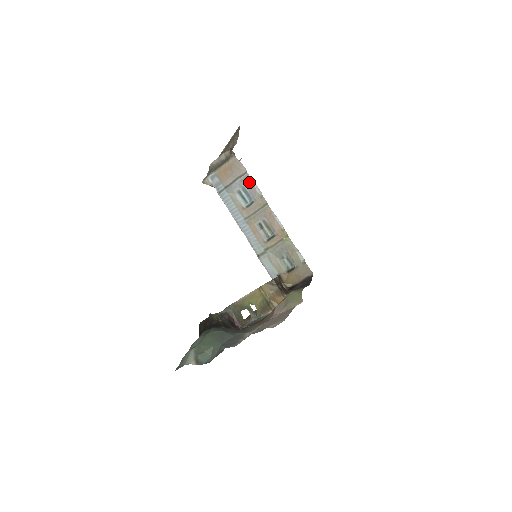
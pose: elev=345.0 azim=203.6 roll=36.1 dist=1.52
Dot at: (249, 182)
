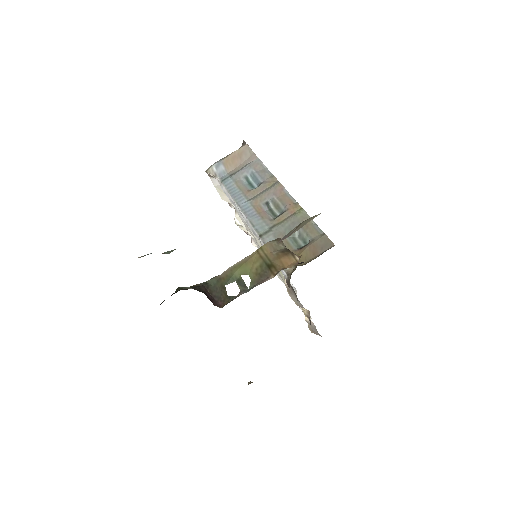
Dot at: (259, 166)
